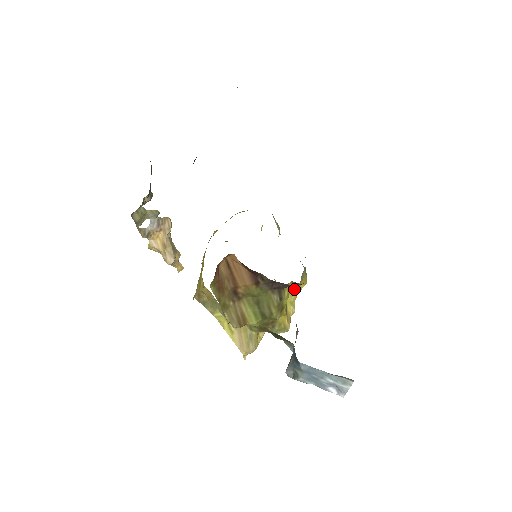
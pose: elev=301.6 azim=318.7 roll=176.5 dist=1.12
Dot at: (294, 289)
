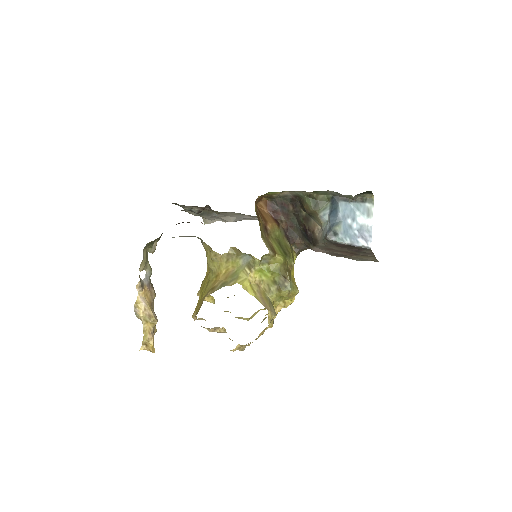
Dot at: occluded
